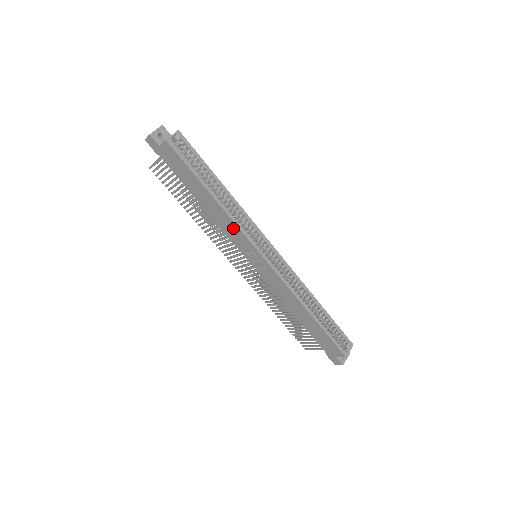
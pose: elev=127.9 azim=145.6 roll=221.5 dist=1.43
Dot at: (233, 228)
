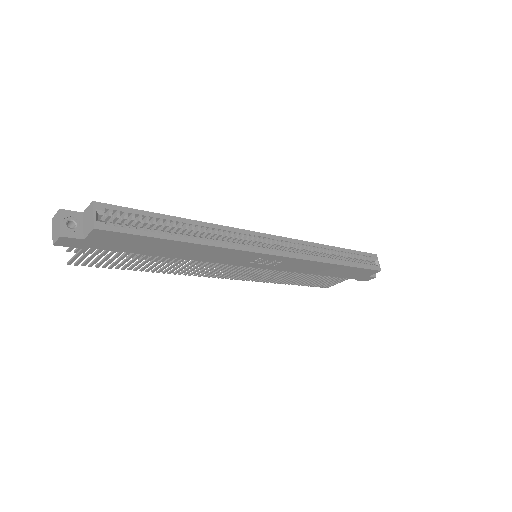
Dot at: (229, 254)
